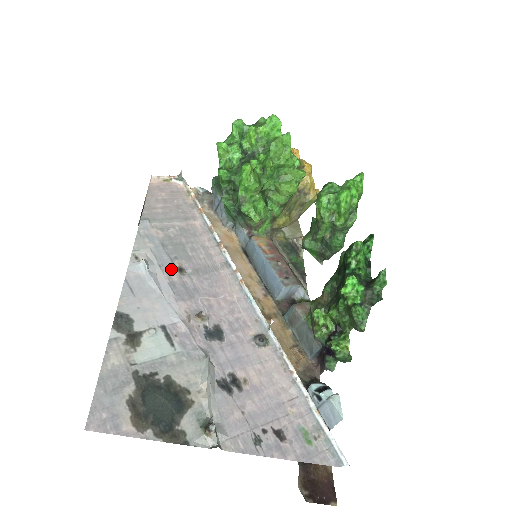
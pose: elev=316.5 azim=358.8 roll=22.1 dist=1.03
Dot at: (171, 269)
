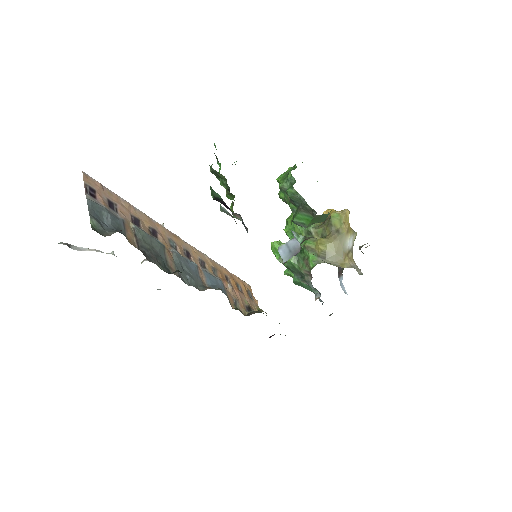
Dot at: occluded
